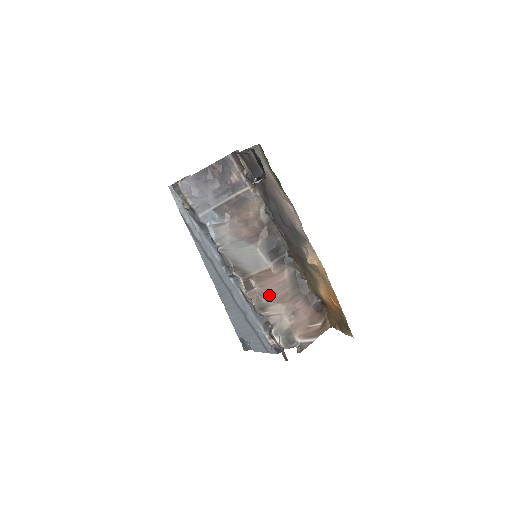
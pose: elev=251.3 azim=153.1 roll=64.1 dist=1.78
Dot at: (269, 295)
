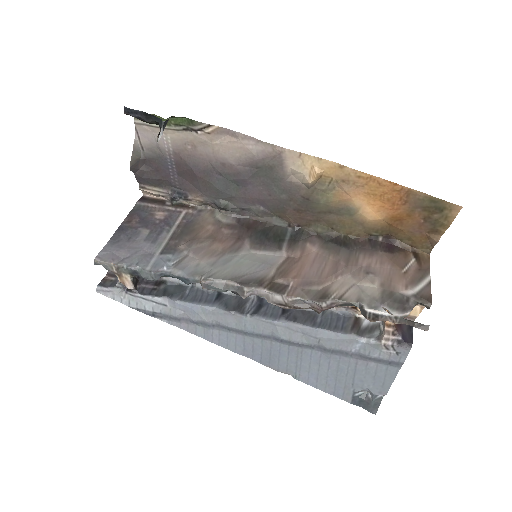
Dot at: (315, 278)
